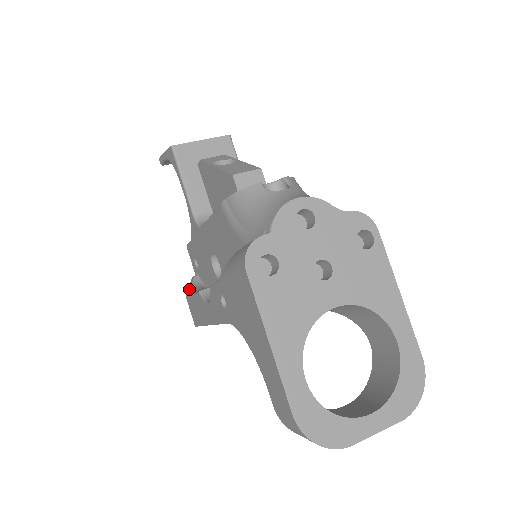
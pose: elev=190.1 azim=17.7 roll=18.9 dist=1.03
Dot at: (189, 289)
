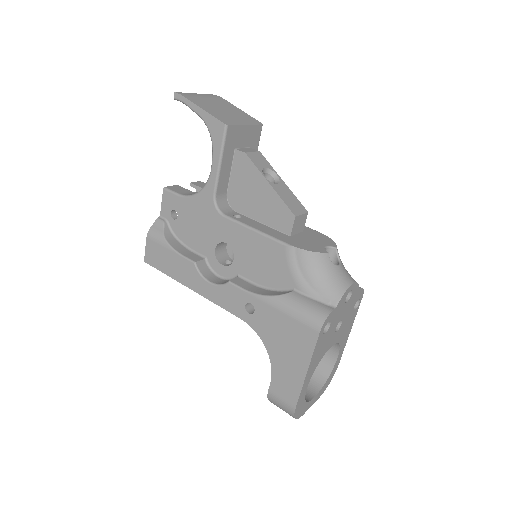
Dot at: (161, 237)
